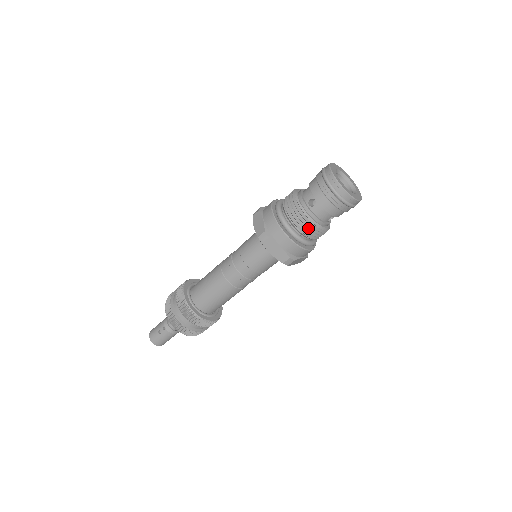
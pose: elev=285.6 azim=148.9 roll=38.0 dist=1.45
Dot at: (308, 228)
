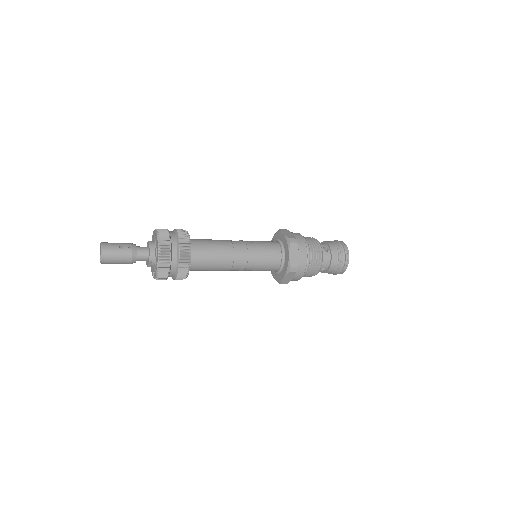
Dot at: (318, 259)
